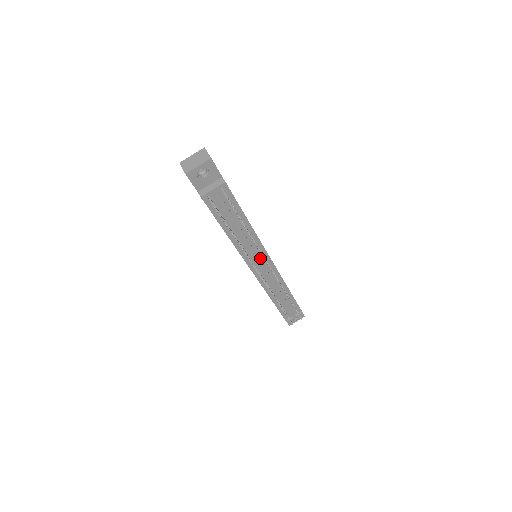
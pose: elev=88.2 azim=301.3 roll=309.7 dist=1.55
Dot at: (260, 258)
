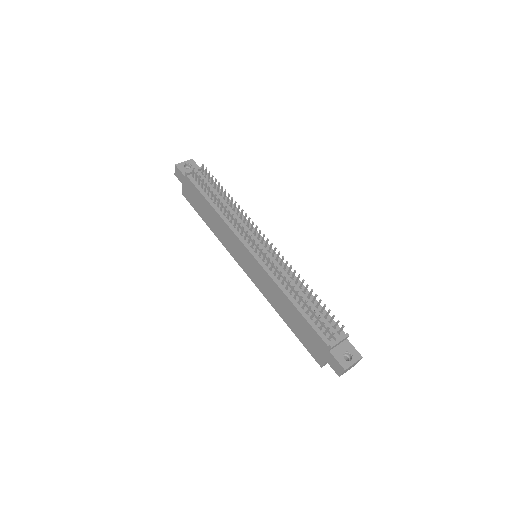
Dot at: occluded
